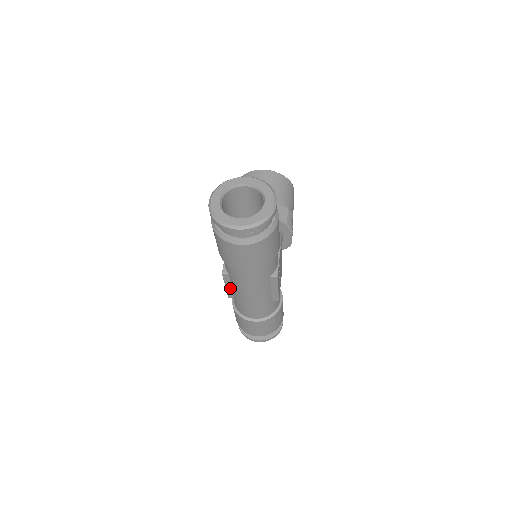
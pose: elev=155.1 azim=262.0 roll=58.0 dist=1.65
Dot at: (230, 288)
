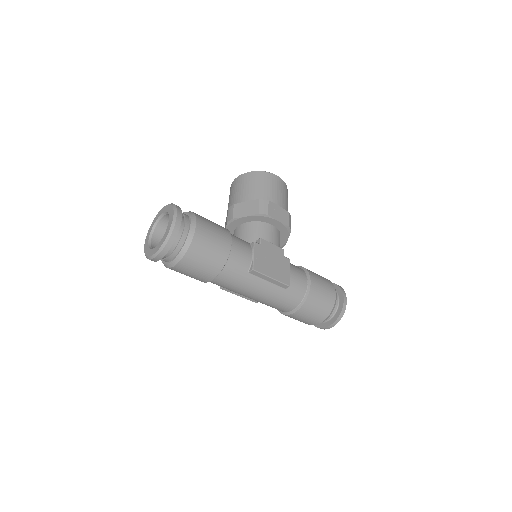
Dot at: (244, 296)
